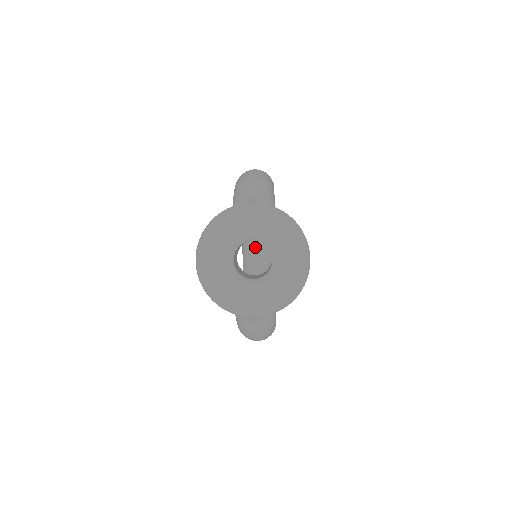
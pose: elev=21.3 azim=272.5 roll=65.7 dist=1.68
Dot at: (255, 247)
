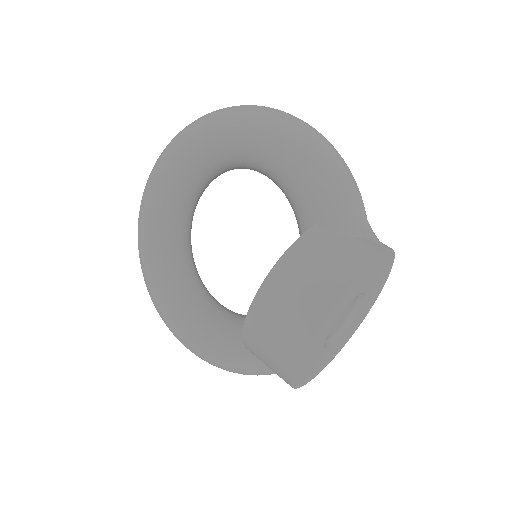
Dot at: (190, 199)
